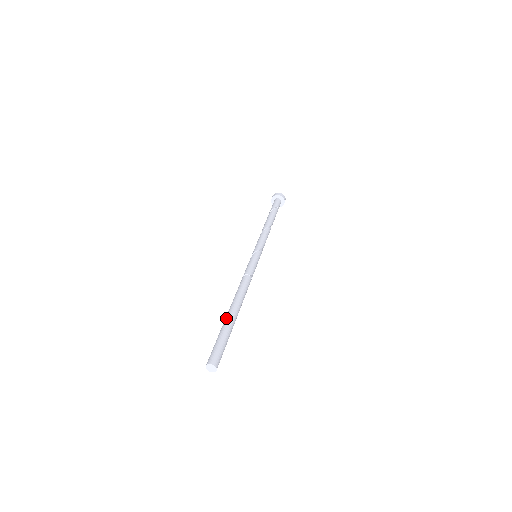
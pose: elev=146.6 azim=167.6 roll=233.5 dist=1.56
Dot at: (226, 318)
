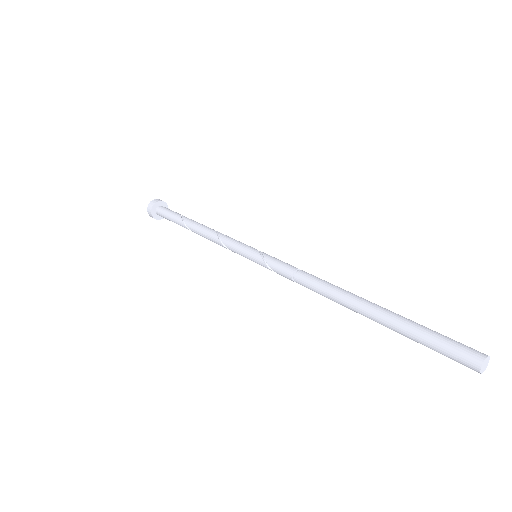
Dot at: (387, 309)
